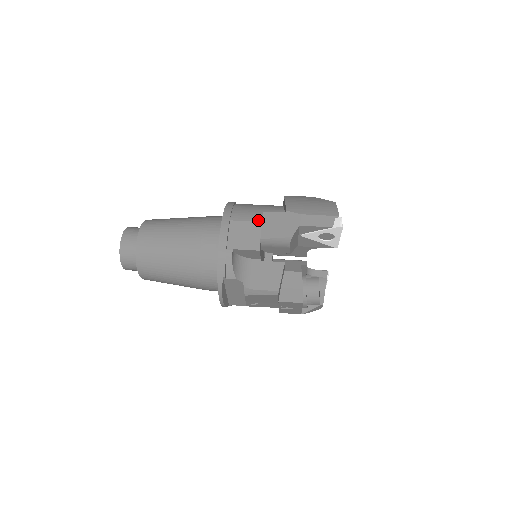
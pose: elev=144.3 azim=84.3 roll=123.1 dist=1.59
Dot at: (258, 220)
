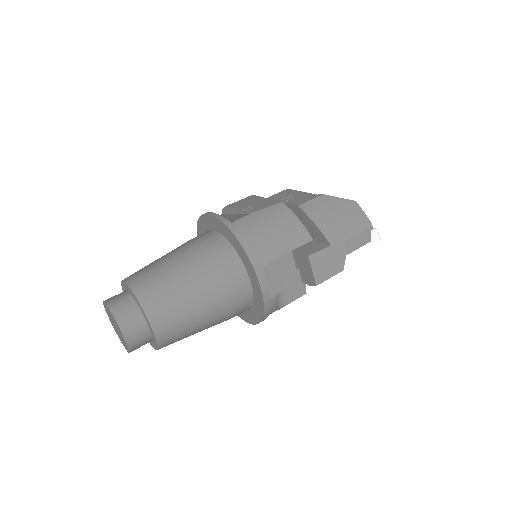
Dot at: (287, 251)
